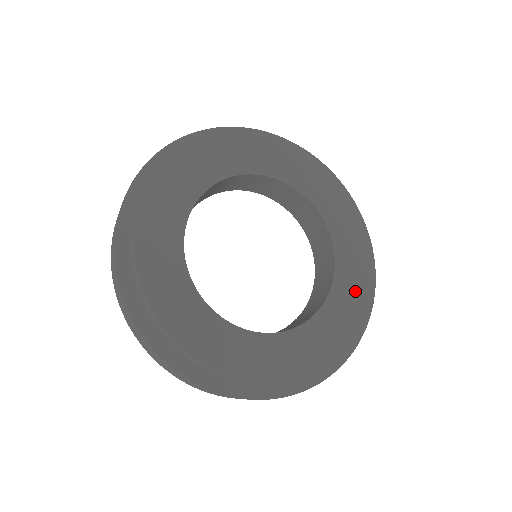
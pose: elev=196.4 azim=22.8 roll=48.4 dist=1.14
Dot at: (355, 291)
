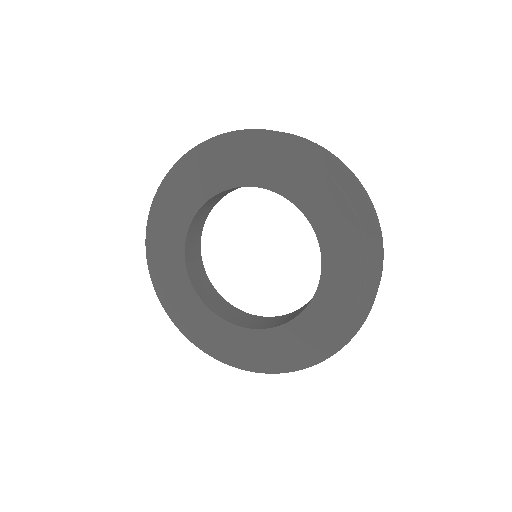
Dot at: (315, 335)
